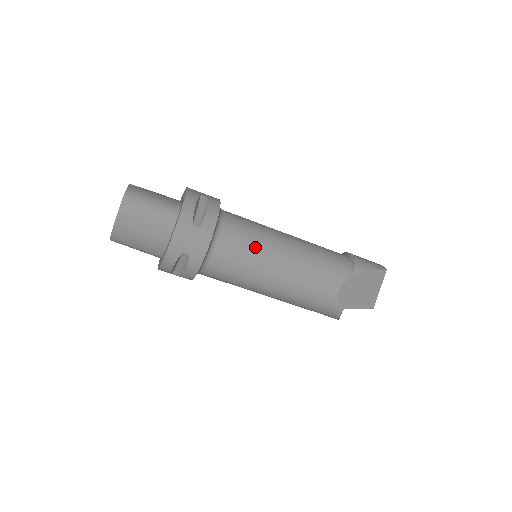
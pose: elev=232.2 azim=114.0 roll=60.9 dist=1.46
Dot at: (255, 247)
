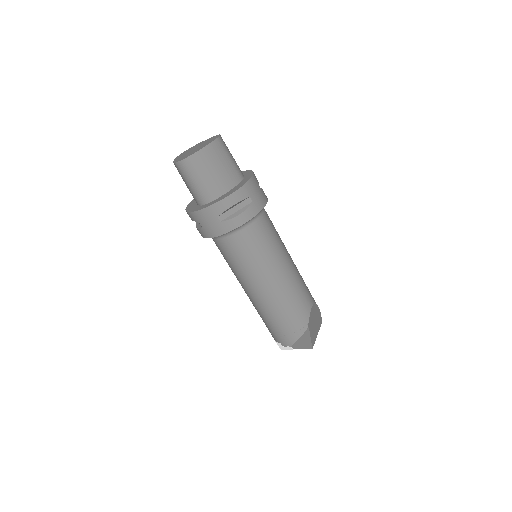
Dot at: (278, 235)
